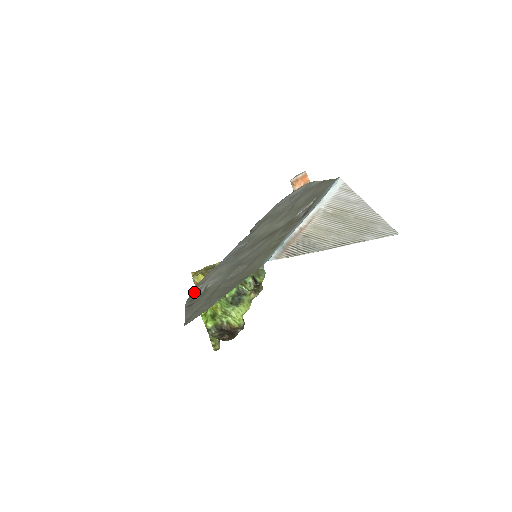
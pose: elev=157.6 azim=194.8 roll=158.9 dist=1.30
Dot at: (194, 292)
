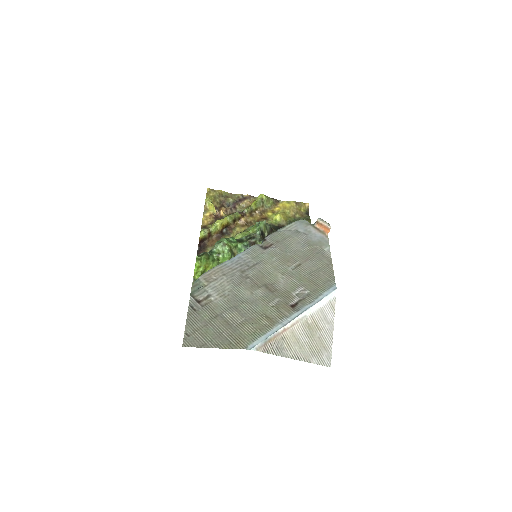
Dot at: (200, 283)
